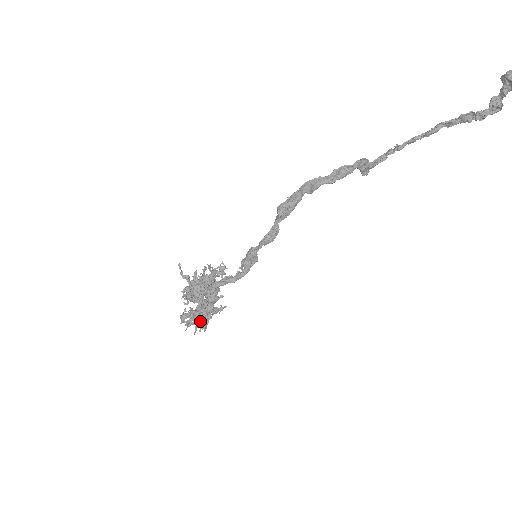
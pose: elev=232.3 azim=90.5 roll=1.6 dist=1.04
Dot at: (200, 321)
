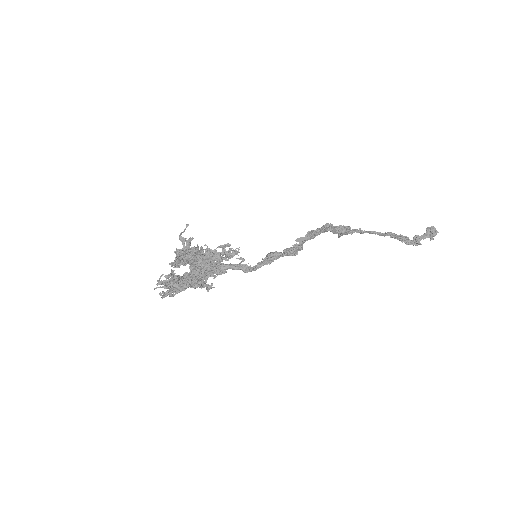
Dot at: (173, 287)
